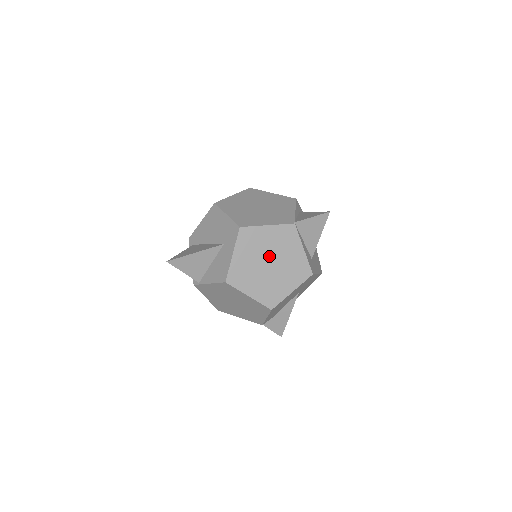
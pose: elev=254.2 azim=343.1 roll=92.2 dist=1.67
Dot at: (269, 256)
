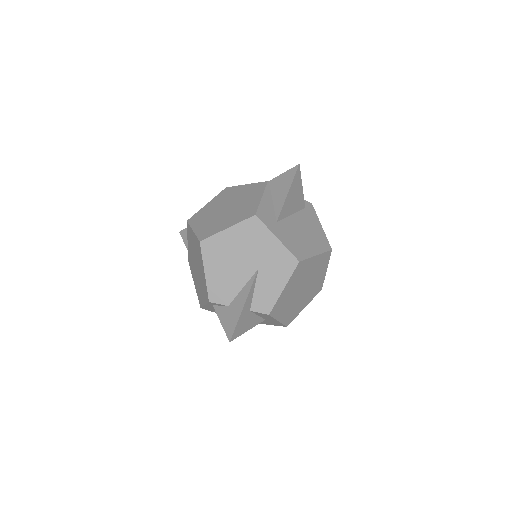
Dot at: (231, 203)
